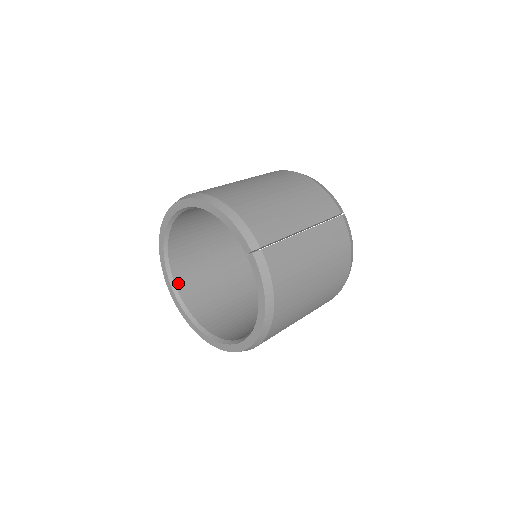
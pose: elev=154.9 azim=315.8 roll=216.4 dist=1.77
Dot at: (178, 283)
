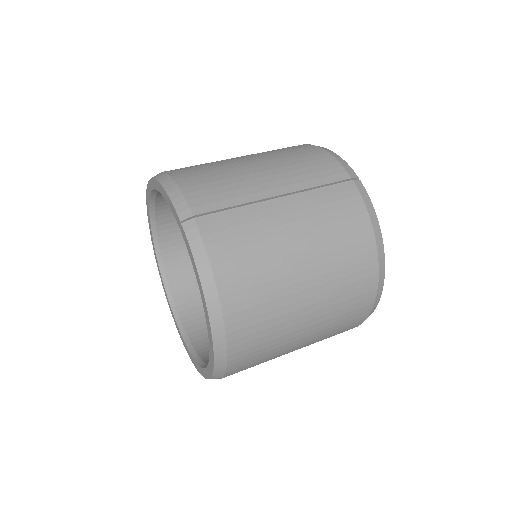
Dot at: (178, 301)
